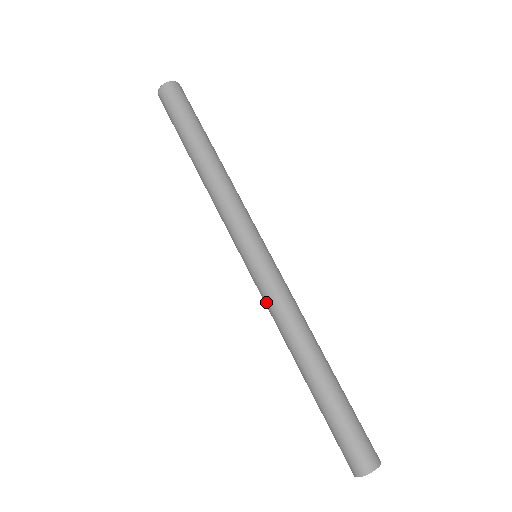
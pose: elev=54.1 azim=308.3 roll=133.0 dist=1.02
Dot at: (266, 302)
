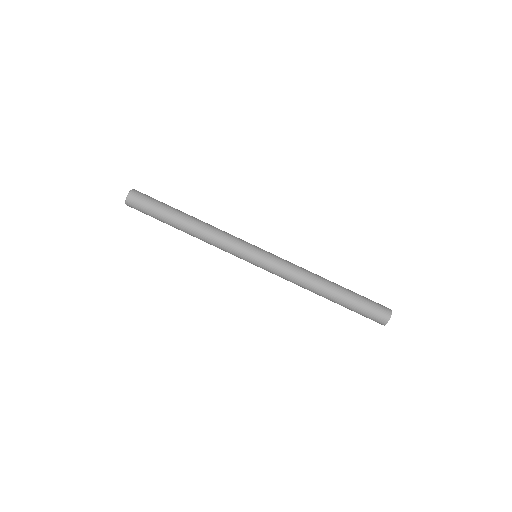
Dot at: (281, 276)
